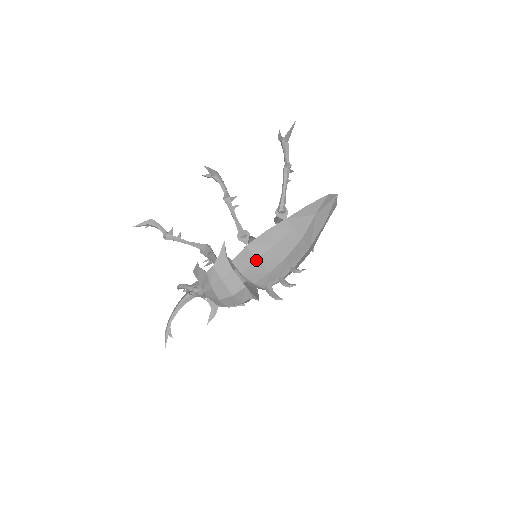
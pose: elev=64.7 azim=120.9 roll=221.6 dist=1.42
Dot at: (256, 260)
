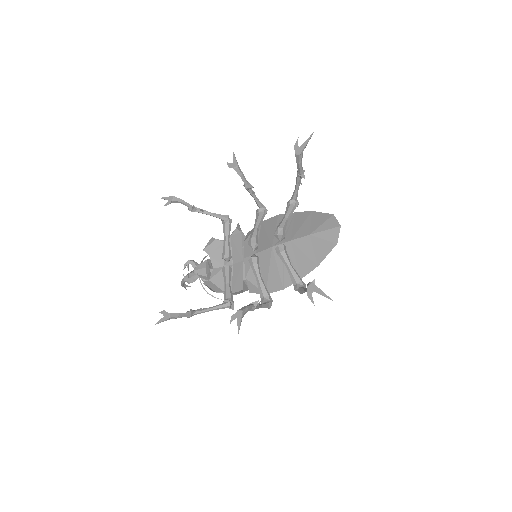
Dot at: occluded
